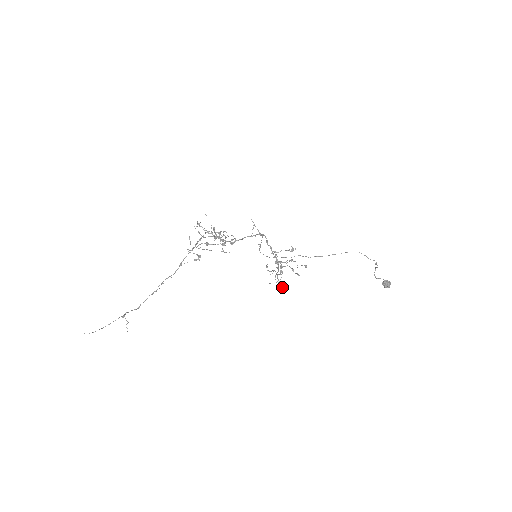
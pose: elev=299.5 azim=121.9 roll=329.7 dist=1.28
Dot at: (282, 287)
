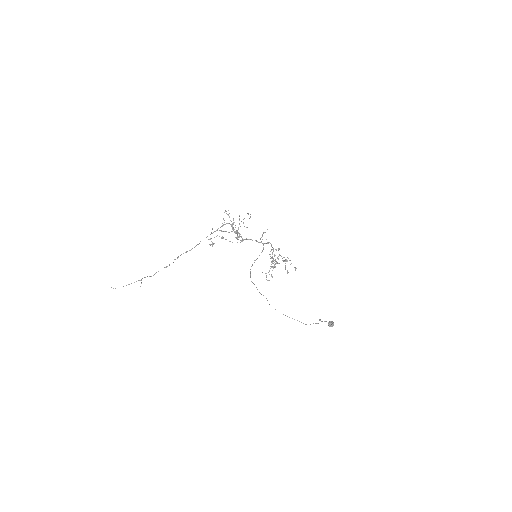
Dot at: (268, 280)
